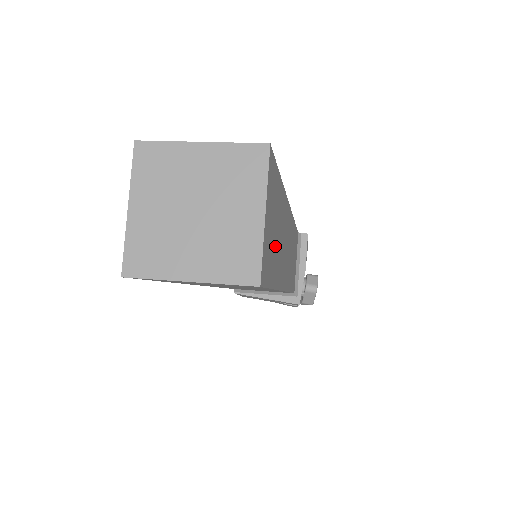
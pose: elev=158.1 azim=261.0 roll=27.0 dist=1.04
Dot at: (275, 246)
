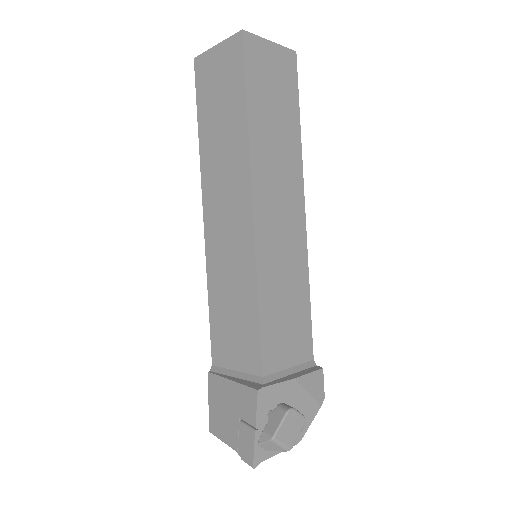
Dot at: (267, 102)
